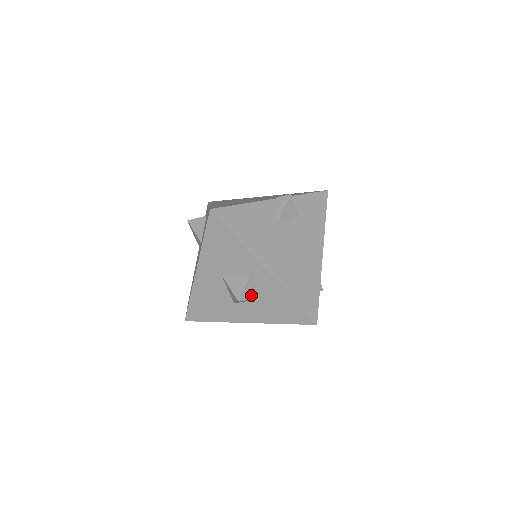
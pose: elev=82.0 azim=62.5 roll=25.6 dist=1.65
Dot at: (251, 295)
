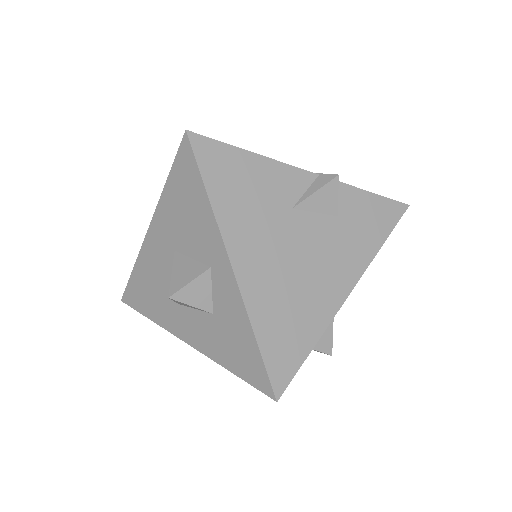
Dot at: (197, 300)
